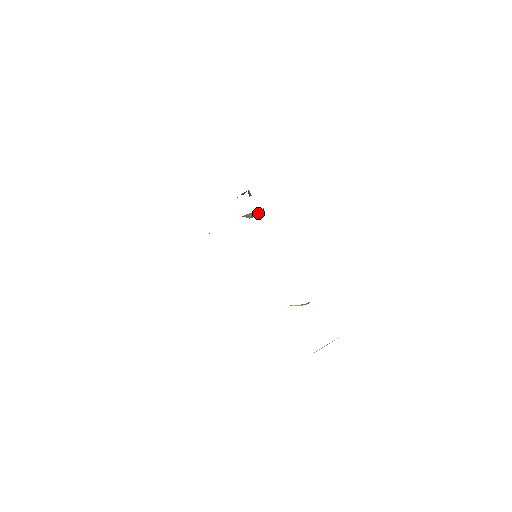
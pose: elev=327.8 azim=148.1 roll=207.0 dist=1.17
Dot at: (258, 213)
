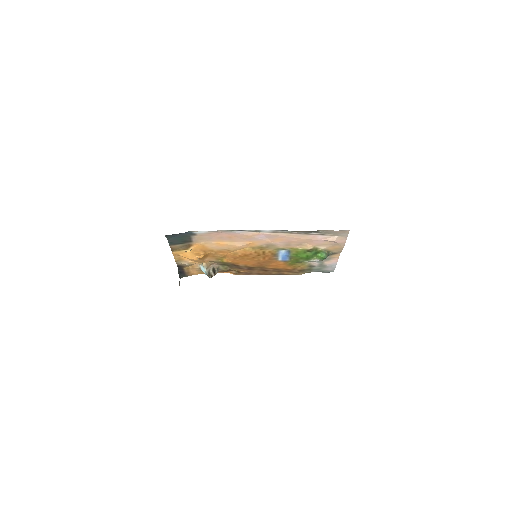
Dot at: (212, 274)
